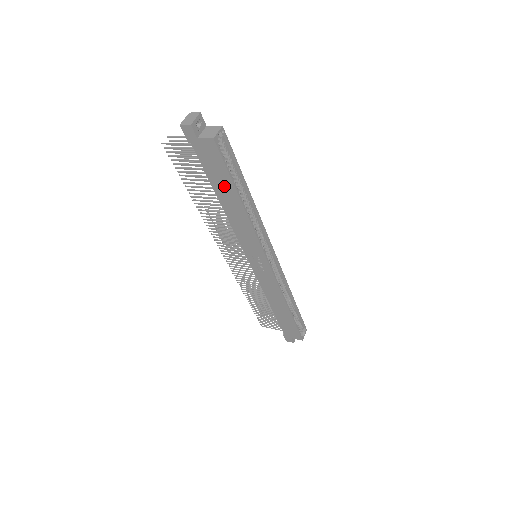
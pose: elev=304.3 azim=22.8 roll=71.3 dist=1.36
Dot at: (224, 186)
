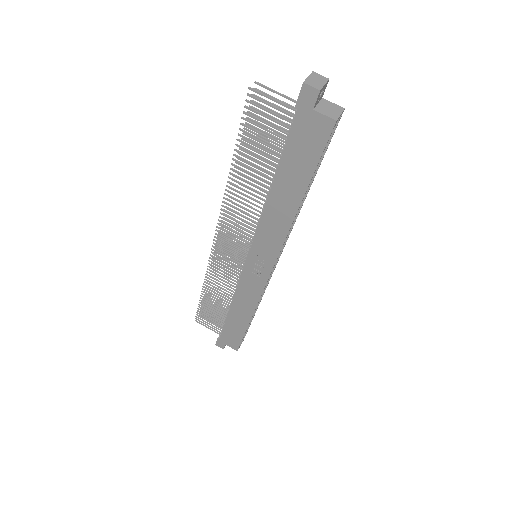
Dot at: (295, 175)
